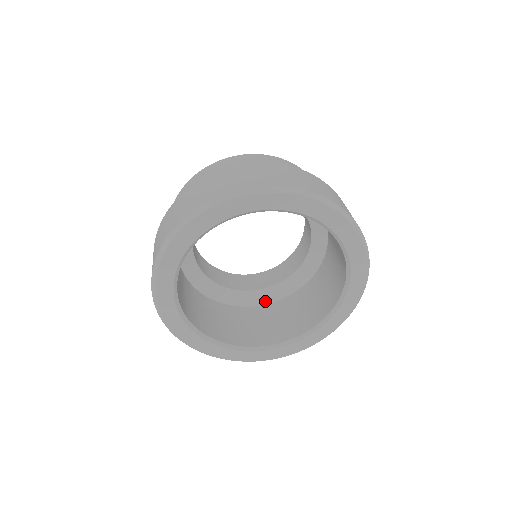
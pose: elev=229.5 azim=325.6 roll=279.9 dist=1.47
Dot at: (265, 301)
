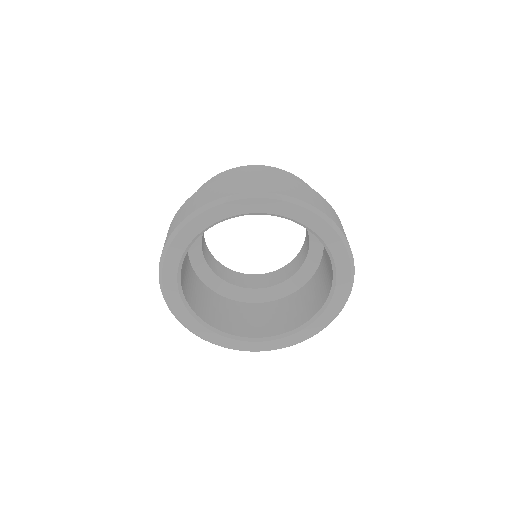
Dot at: (313, 270)
